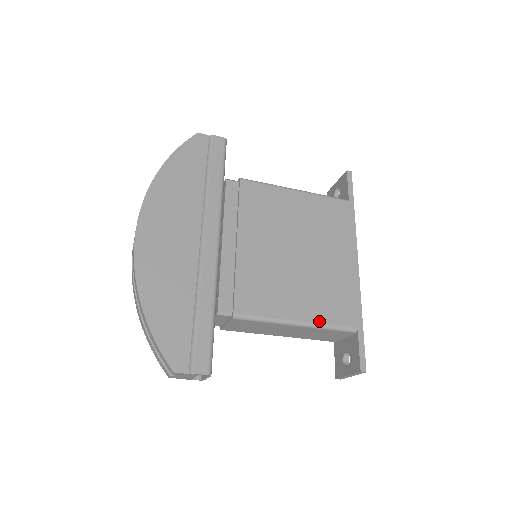
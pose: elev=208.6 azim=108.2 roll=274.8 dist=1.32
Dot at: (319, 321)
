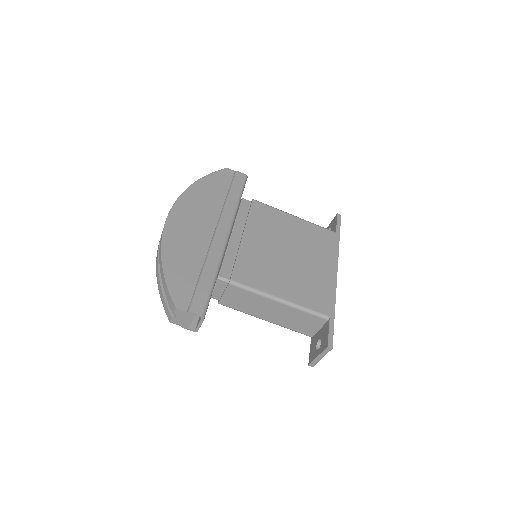
Dot at: (298, 303)
